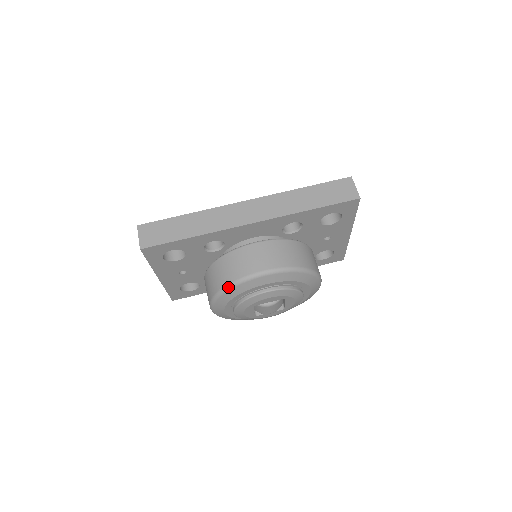
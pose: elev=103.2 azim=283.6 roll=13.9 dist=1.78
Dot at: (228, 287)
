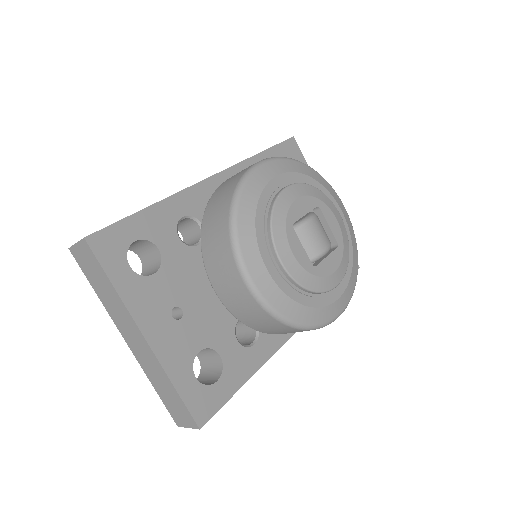
Dot at: (235, 197)
